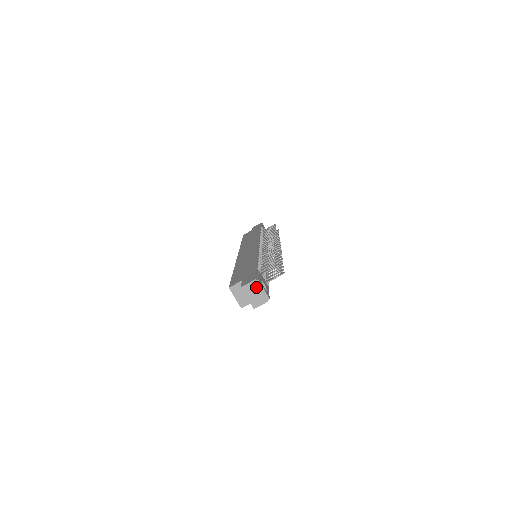
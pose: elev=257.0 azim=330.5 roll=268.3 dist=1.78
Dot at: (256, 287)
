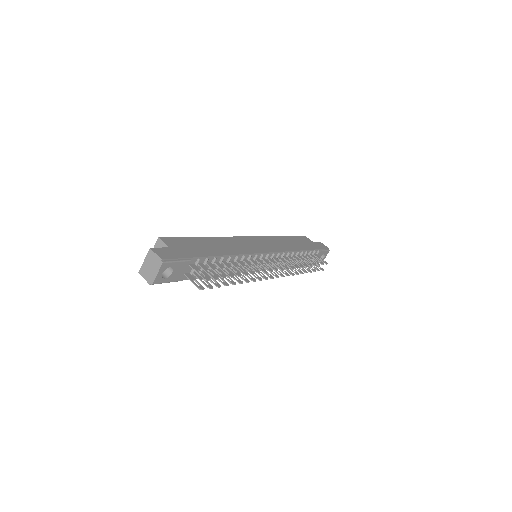
Dot at: (156, 264)
